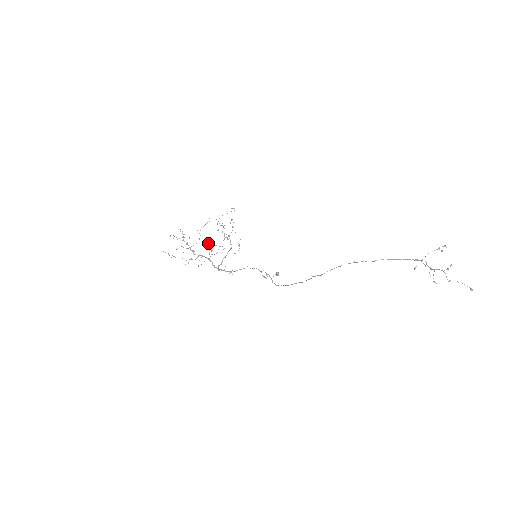
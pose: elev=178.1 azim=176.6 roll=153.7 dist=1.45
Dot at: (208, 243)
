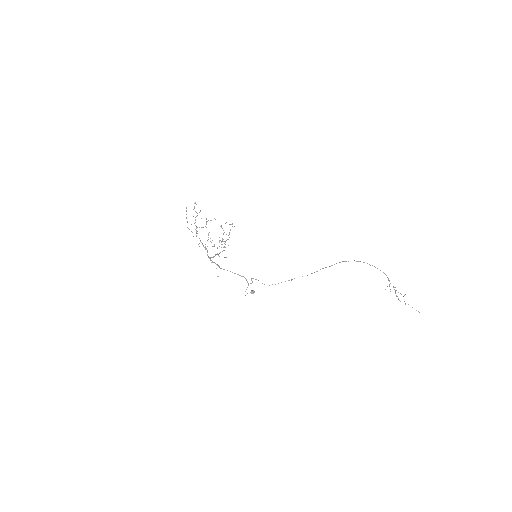
Dot at: (208, 235)
